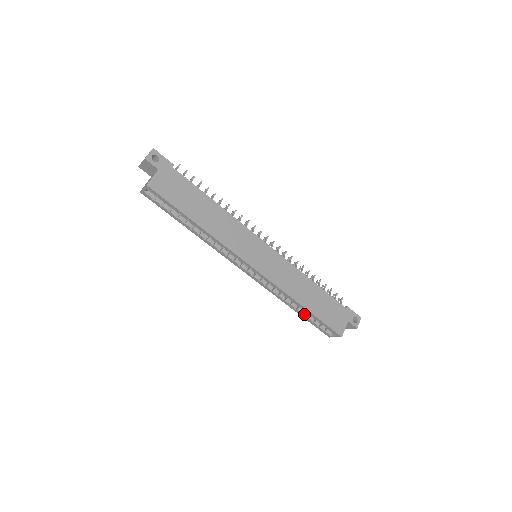
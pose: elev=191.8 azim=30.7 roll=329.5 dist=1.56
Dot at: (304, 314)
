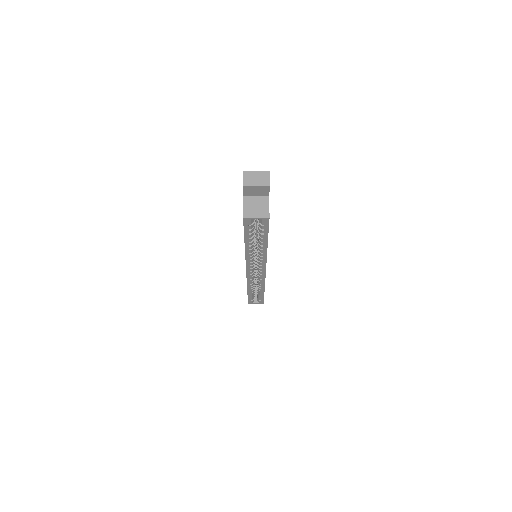
Dot at: (253, 293)
